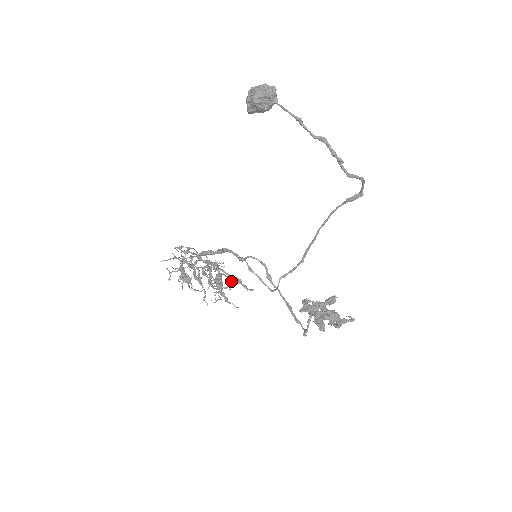
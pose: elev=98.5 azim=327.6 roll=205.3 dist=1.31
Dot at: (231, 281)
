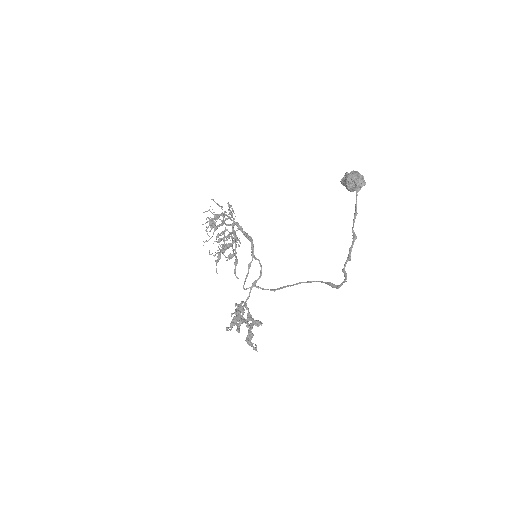
Dot at: (232, 257)
